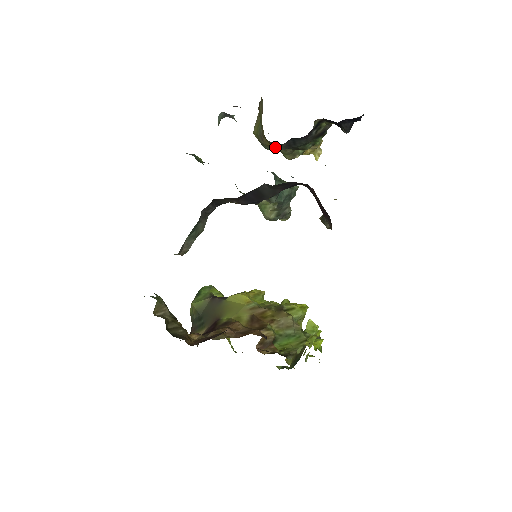
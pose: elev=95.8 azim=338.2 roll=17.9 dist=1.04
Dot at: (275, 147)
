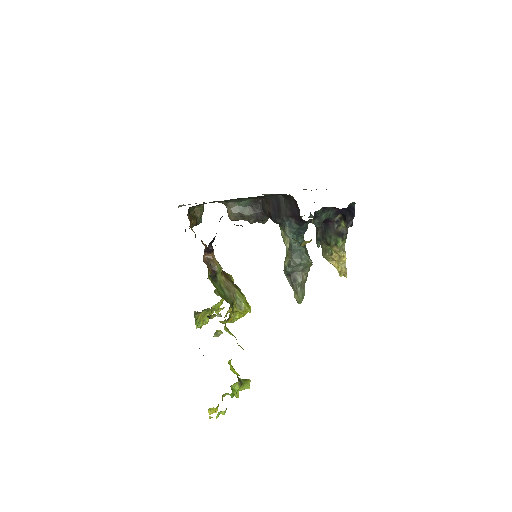
Dot at: (317, 234)
